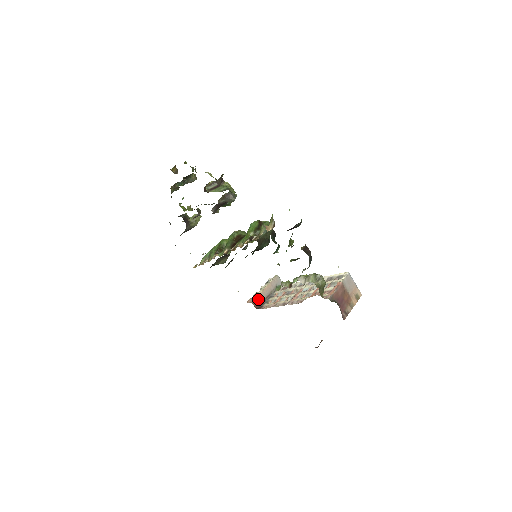
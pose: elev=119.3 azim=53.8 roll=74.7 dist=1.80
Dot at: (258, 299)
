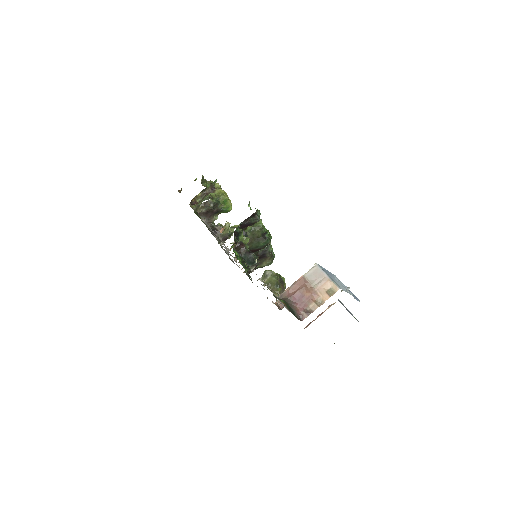
Dot at: occluded
